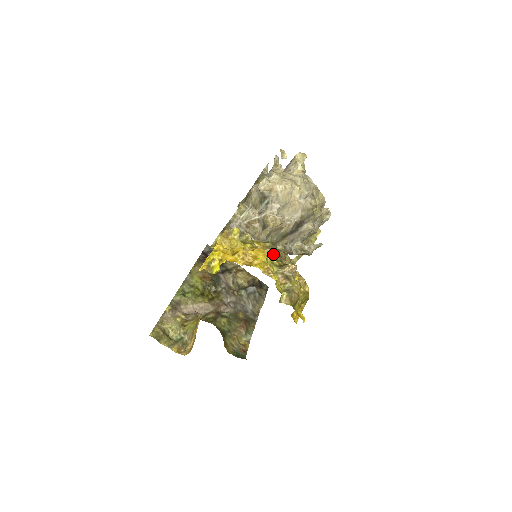
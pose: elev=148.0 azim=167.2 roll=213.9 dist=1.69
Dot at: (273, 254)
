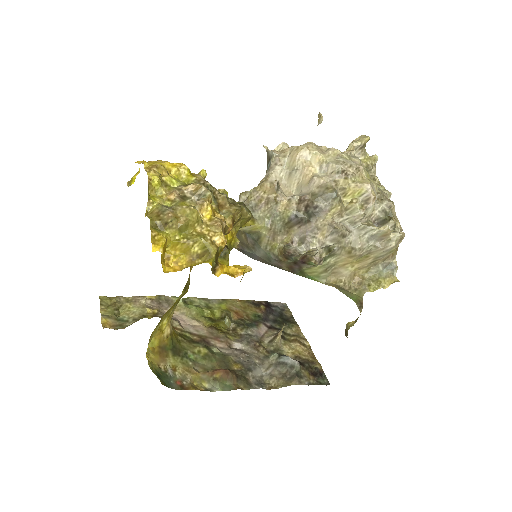
Dot at: (197, 178)
